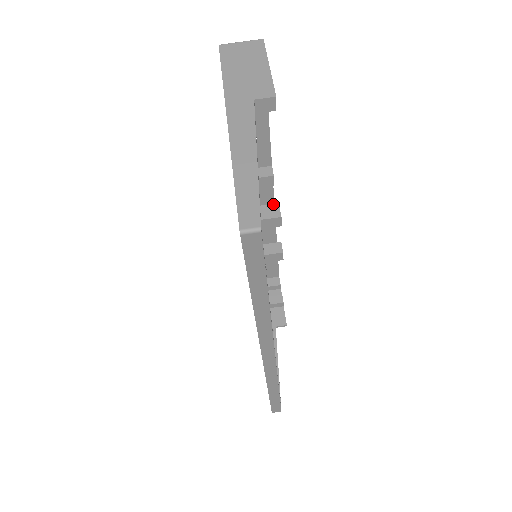
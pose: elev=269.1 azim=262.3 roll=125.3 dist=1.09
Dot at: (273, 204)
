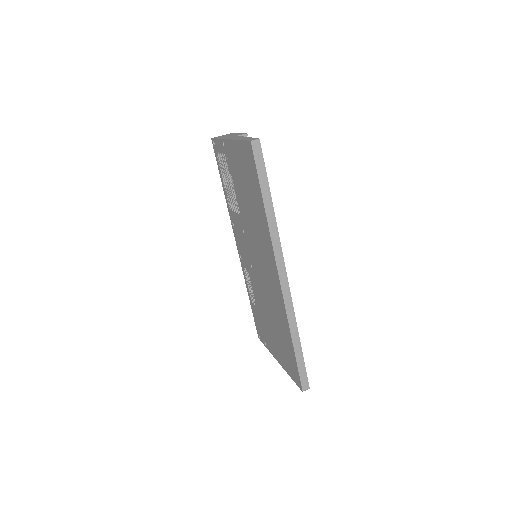
Dot at: occluded
